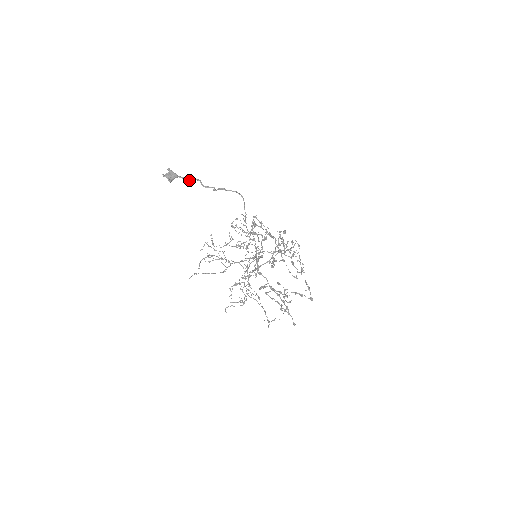
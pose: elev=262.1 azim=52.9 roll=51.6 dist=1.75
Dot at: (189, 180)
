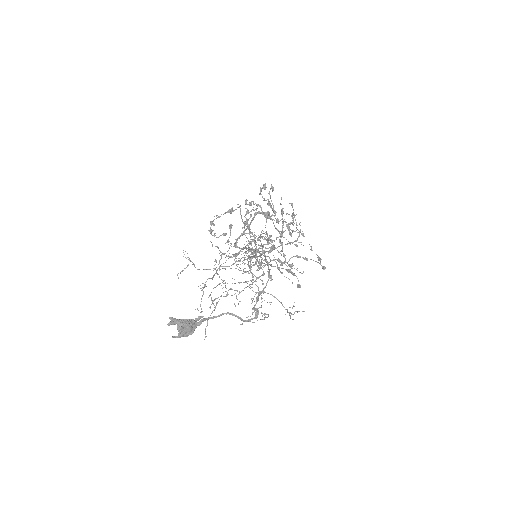
Dot at: (213, 317)
